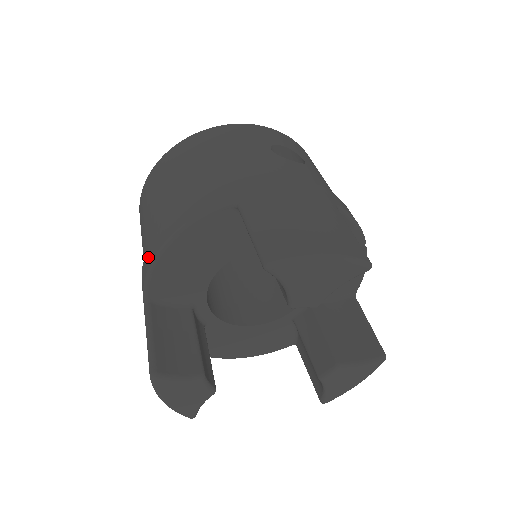
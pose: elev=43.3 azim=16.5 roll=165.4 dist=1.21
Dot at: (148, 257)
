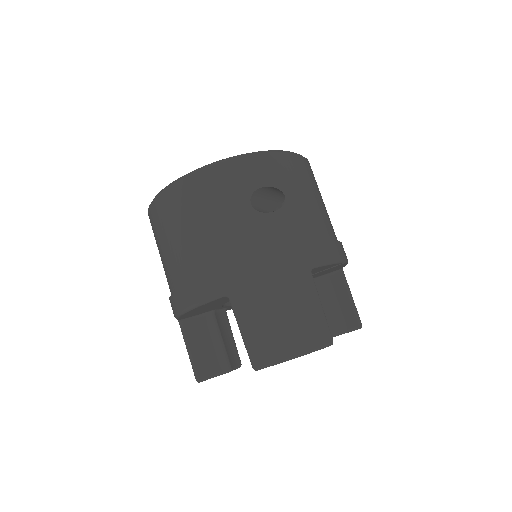
Dot at: (172, 306)
